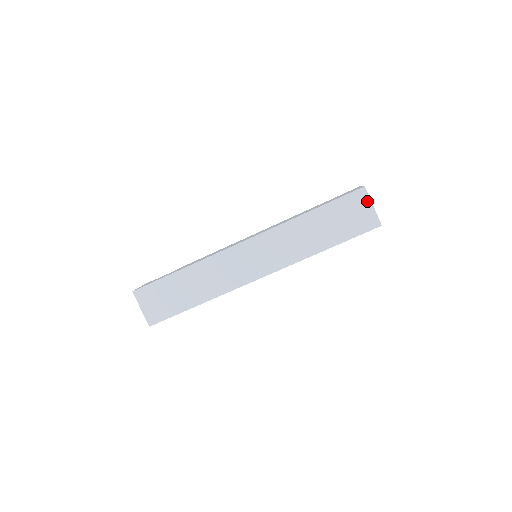
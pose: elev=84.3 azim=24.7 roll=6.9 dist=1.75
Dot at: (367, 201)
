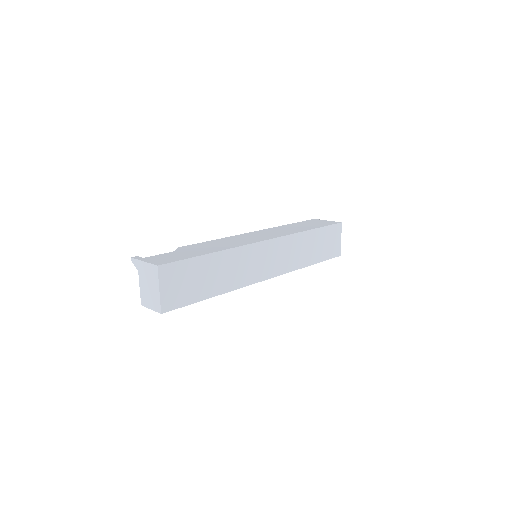
Dot at: (340, 234)
